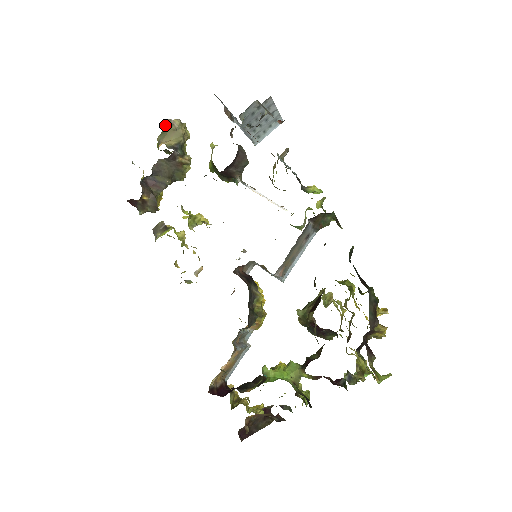
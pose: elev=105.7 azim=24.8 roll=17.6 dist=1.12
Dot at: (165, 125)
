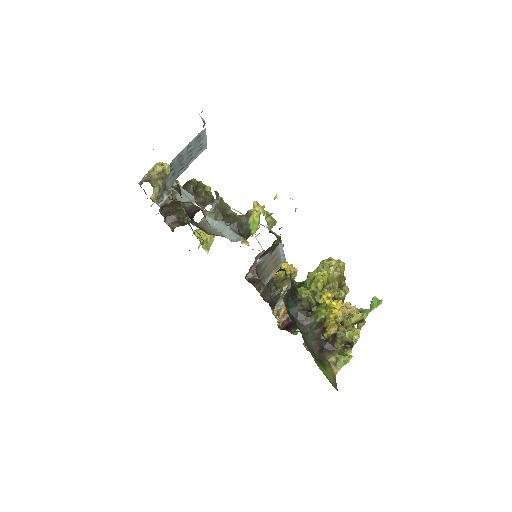
Dot at: (142, 183)
